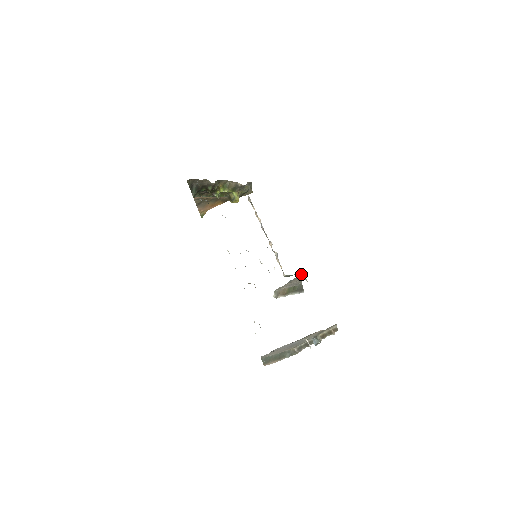
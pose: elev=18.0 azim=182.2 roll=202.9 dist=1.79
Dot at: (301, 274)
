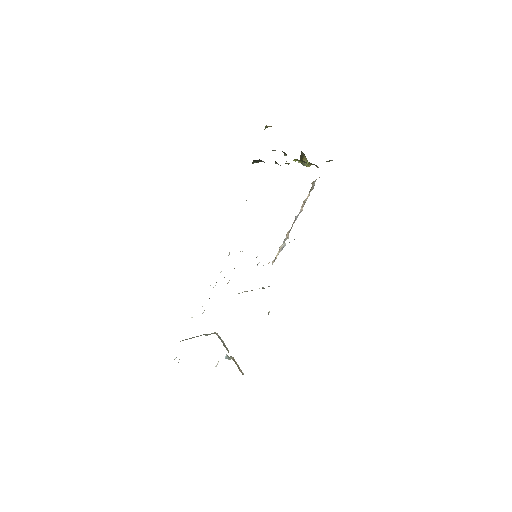
Dot at: occluded
